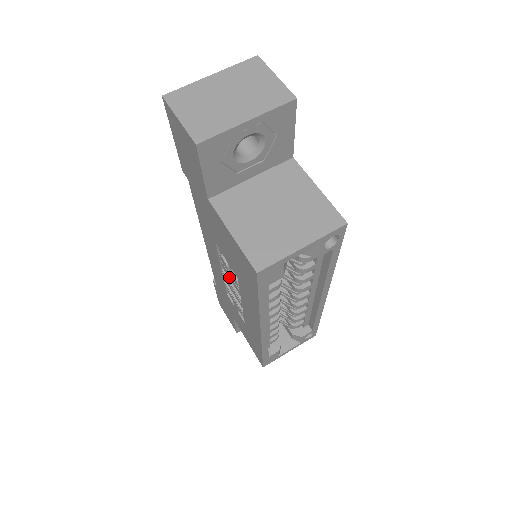
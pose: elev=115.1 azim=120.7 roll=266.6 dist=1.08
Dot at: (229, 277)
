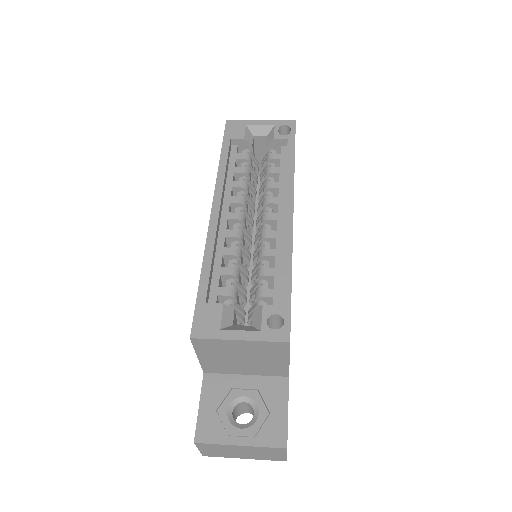
Dot at: occluded
